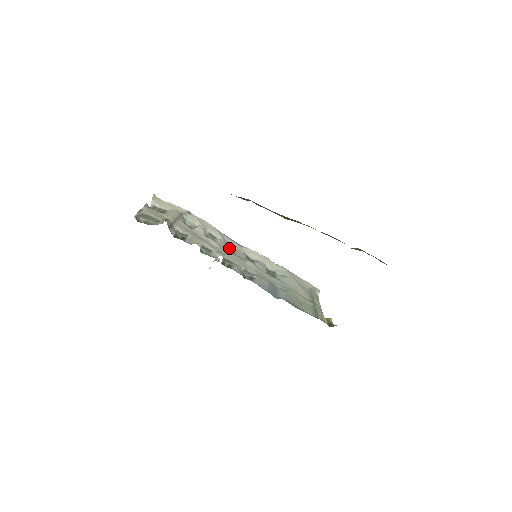
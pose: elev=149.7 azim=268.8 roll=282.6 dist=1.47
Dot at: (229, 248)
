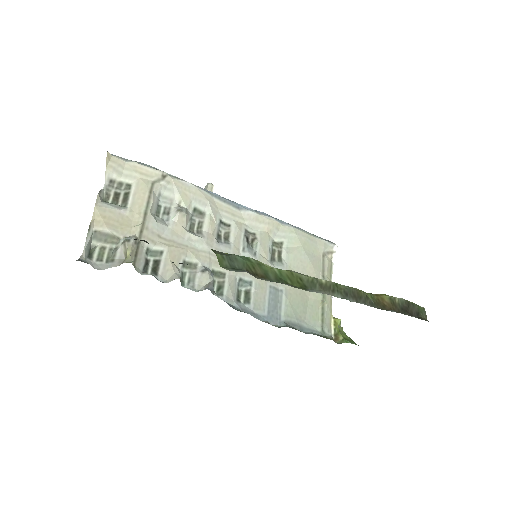
Dot at: (222, 225)
